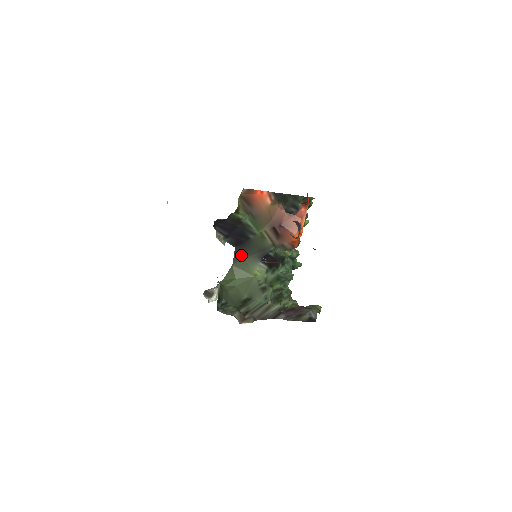
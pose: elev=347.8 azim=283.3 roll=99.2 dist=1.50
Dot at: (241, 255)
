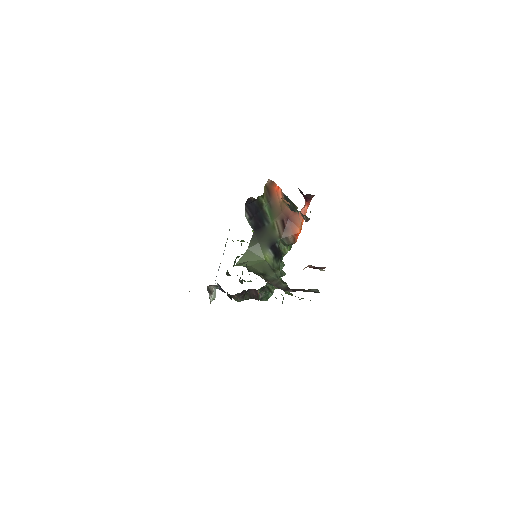
Dot at: (256, 239)
